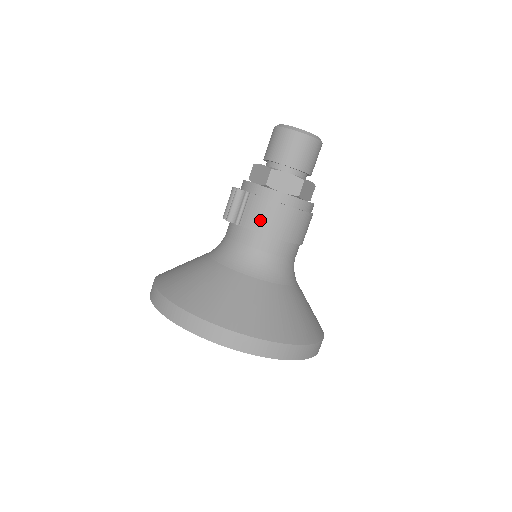
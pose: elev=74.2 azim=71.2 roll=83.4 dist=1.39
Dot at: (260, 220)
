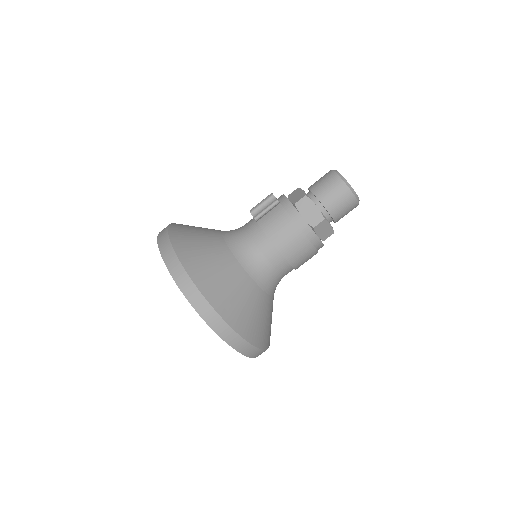
Dot at: (273, 225)
